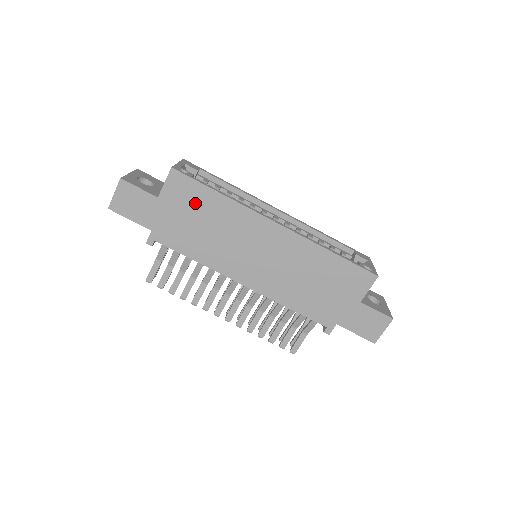
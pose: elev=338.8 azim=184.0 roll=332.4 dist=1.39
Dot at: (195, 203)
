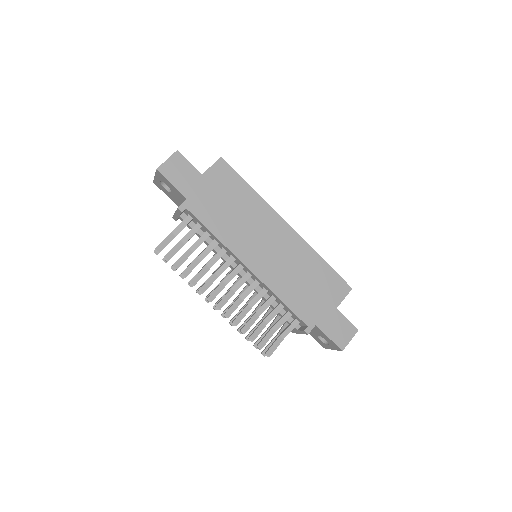
Dot at: (230, 189)
